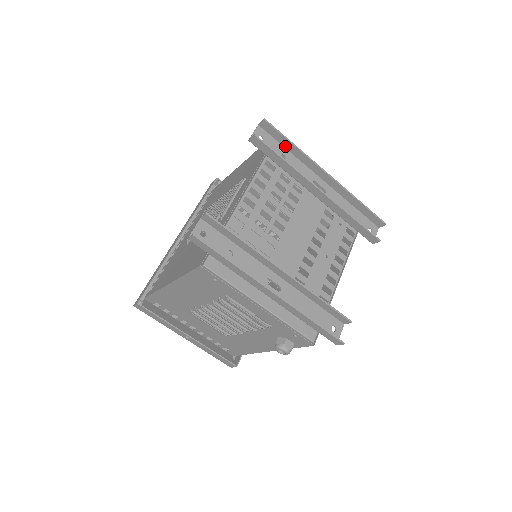
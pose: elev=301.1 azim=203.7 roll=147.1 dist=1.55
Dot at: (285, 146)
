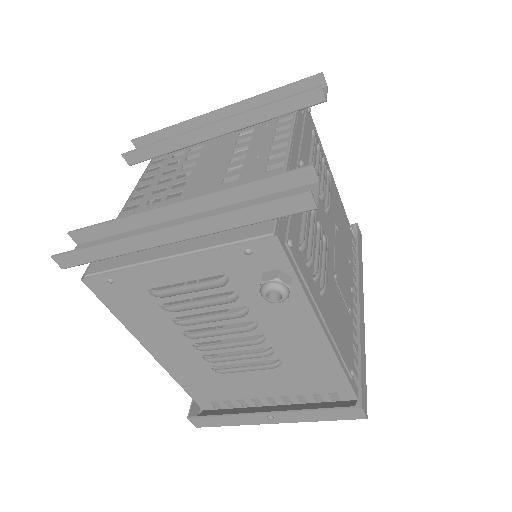
Dot at: occluded
